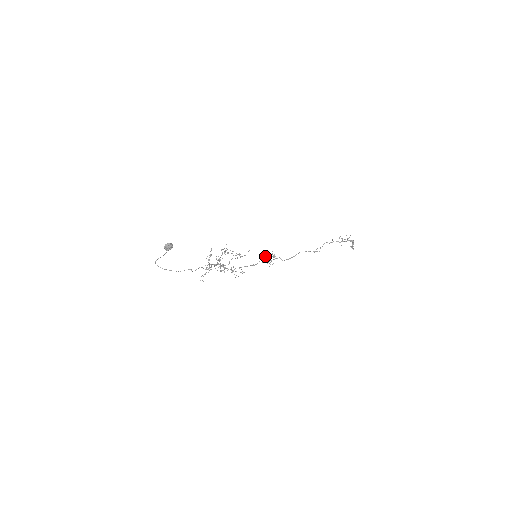
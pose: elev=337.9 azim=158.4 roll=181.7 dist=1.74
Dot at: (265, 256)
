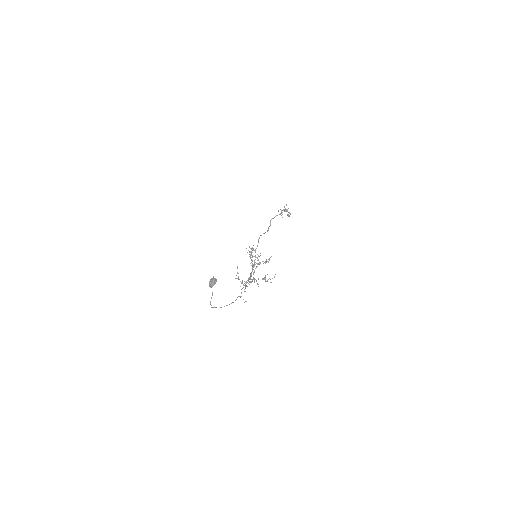
Dot at: occluded
